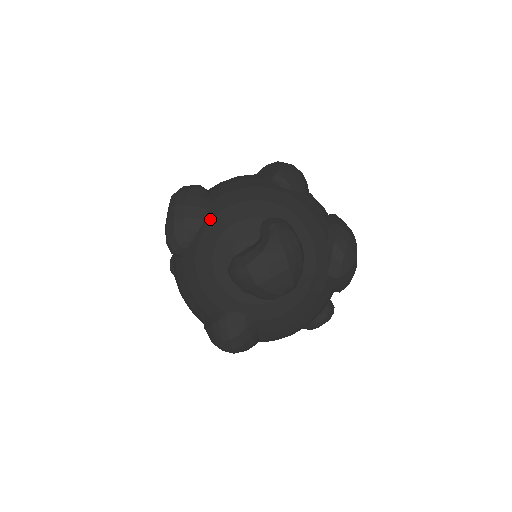
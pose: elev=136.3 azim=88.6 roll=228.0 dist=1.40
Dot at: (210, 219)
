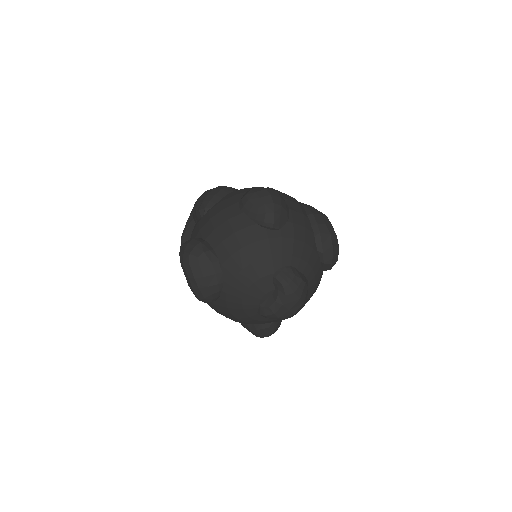
Dot at: (229, 282)
